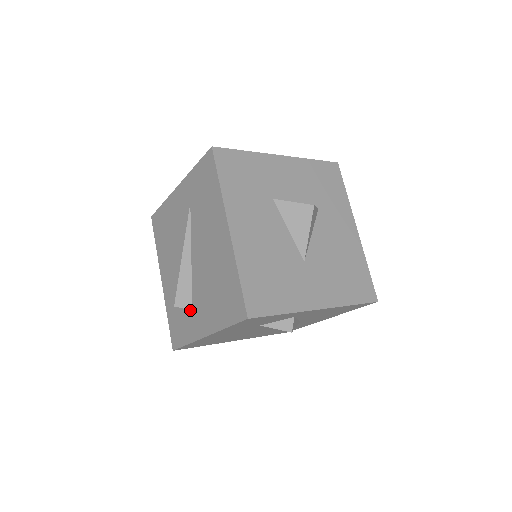
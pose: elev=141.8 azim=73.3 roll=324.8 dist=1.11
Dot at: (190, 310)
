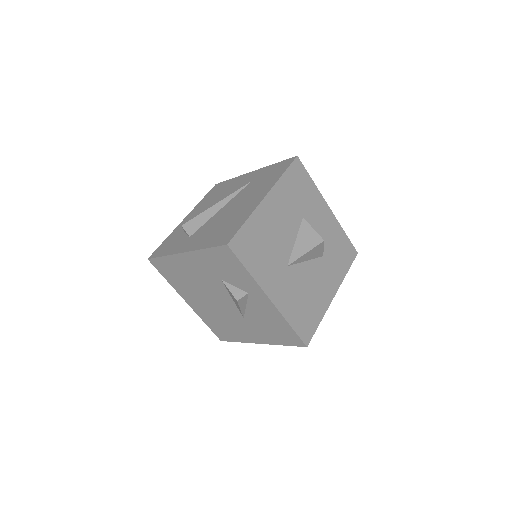
Dot at: (188, 236)
